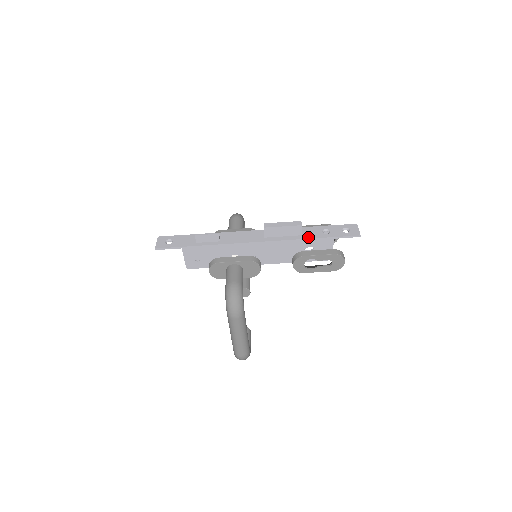
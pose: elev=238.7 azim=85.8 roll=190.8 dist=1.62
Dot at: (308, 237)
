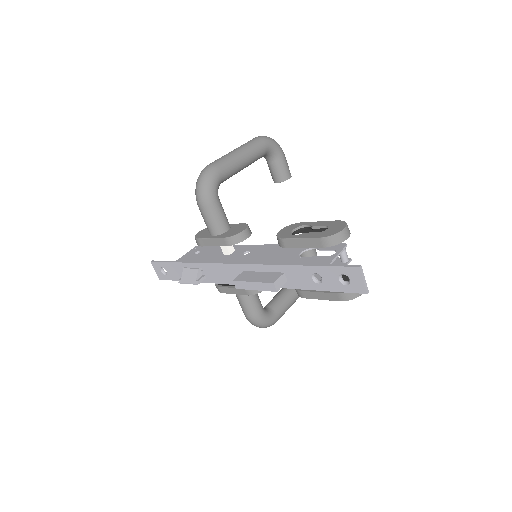
Dot at: (296, 287)
